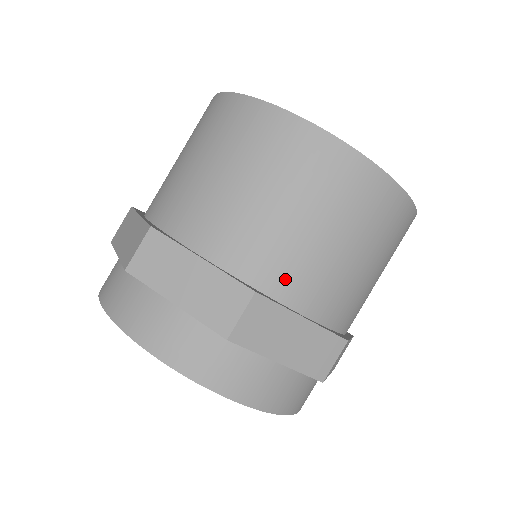
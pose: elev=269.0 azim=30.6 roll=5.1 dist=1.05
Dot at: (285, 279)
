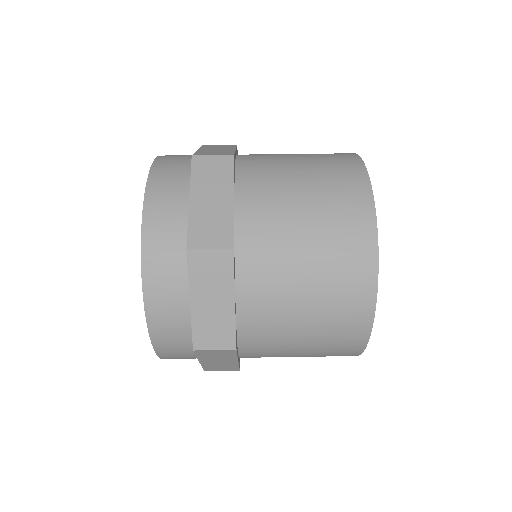
Dot at: (253, 180)
